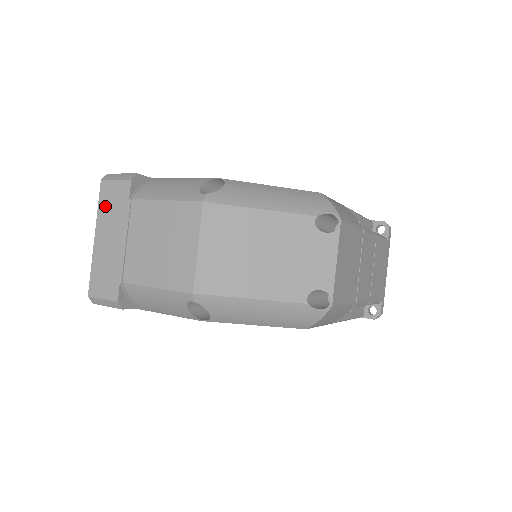
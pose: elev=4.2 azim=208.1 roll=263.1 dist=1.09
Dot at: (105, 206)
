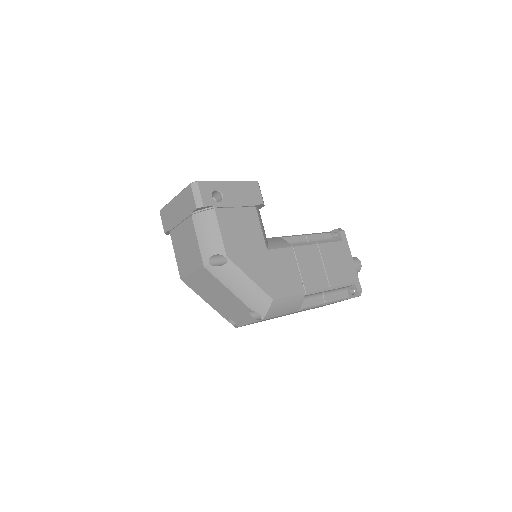
Dot at: (184, 196)
